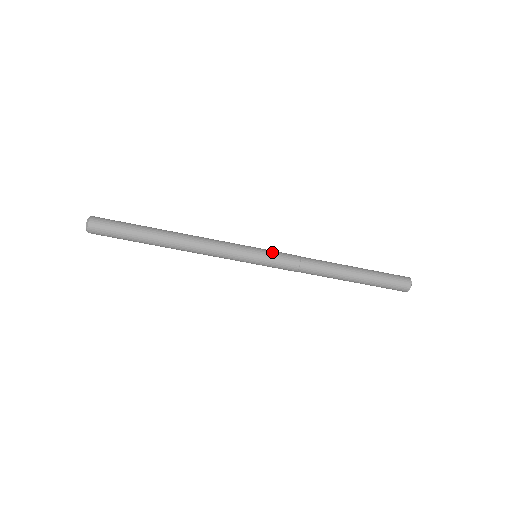
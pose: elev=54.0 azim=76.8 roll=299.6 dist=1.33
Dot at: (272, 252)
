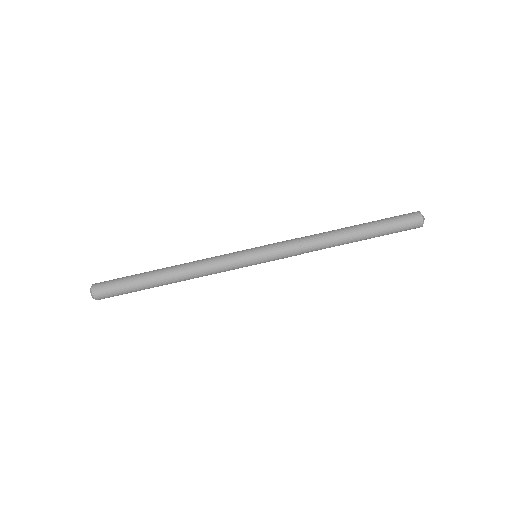
Dot at: (268, 245)
